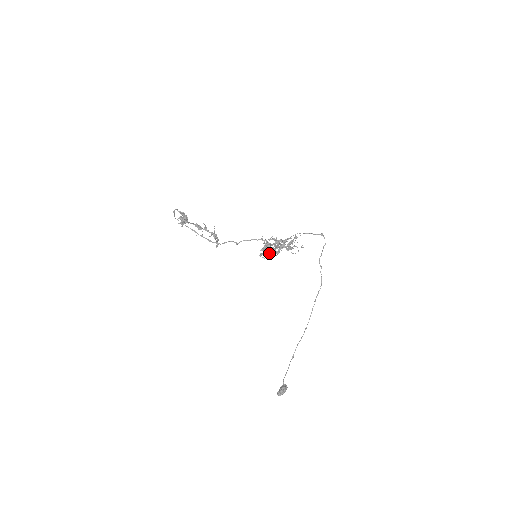
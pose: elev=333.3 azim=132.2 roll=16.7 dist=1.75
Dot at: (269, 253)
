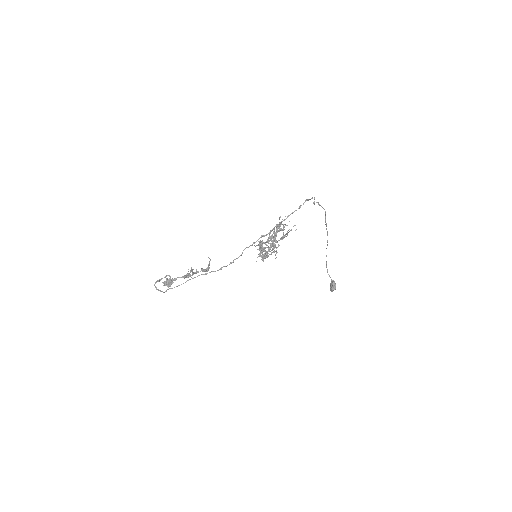
Dot at: occluded
